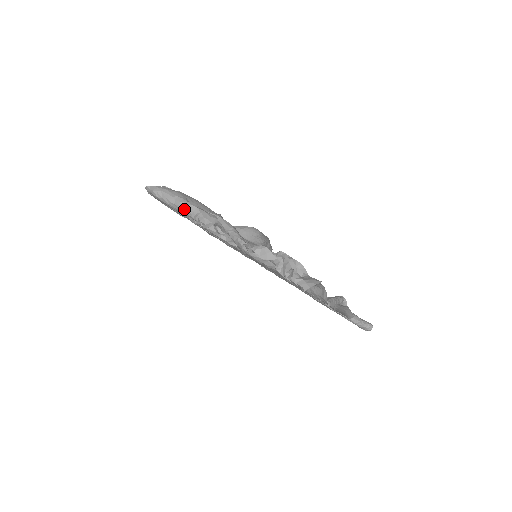
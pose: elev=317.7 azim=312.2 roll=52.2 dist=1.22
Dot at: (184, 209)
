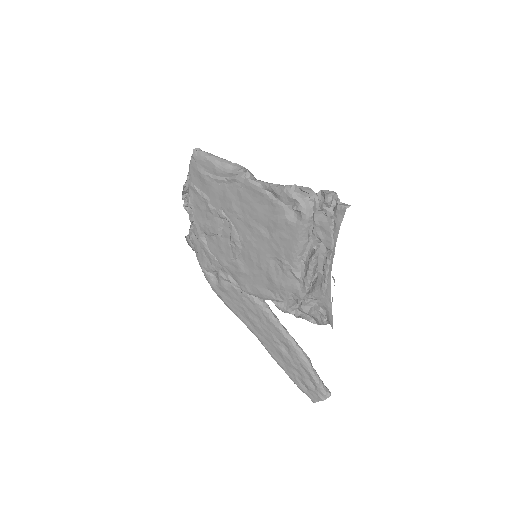
Dot at: (229, 165)
